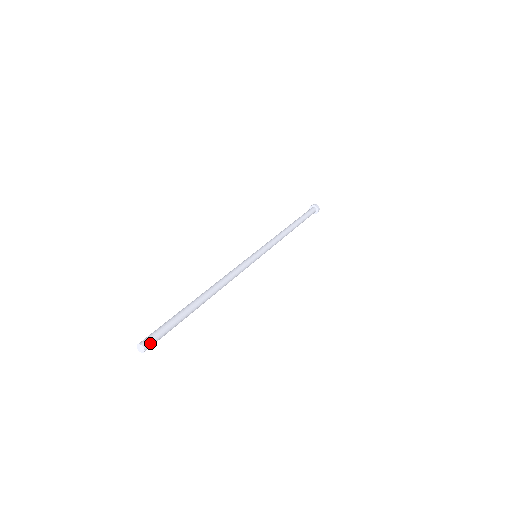
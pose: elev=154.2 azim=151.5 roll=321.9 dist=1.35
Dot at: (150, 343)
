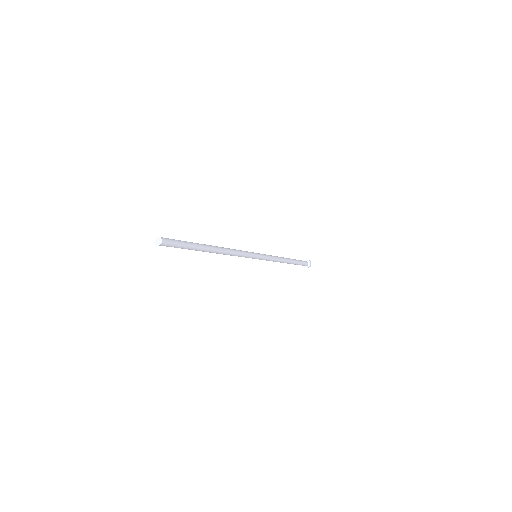
Dot at: (166, 239)
